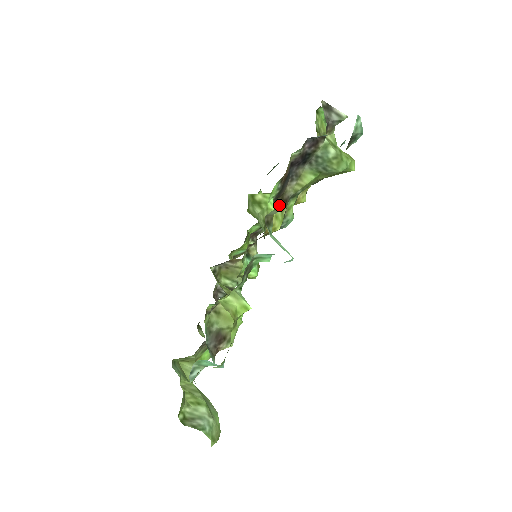
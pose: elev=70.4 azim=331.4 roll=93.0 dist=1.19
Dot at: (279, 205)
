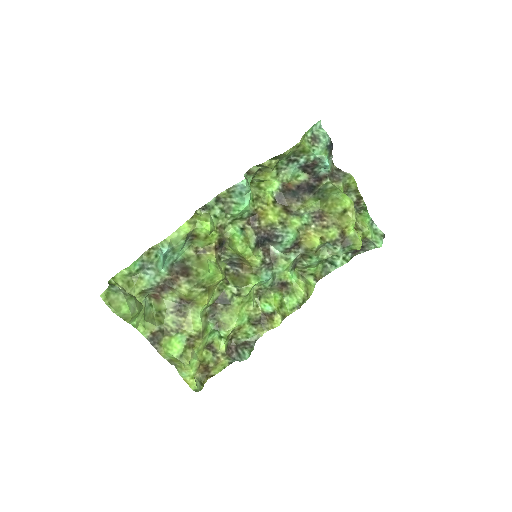
Dot at: (280, 207)
